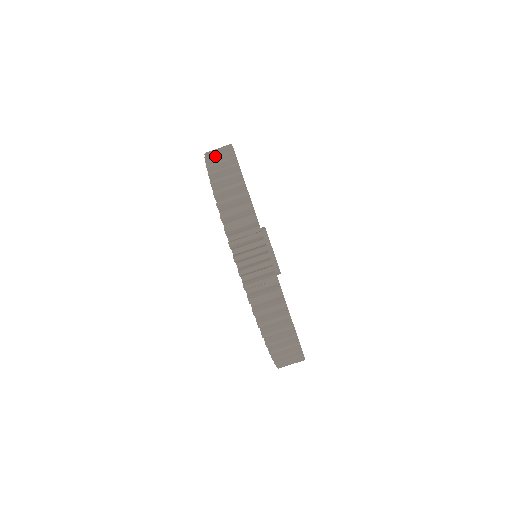
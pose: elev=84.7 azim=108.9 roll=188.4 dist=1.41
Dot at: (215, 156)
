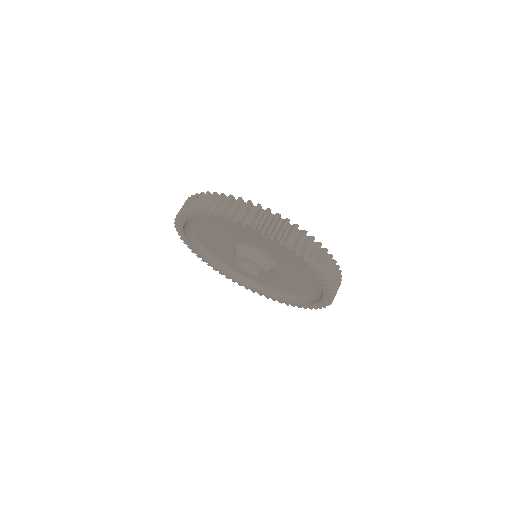
Dot at: (196, 205)
